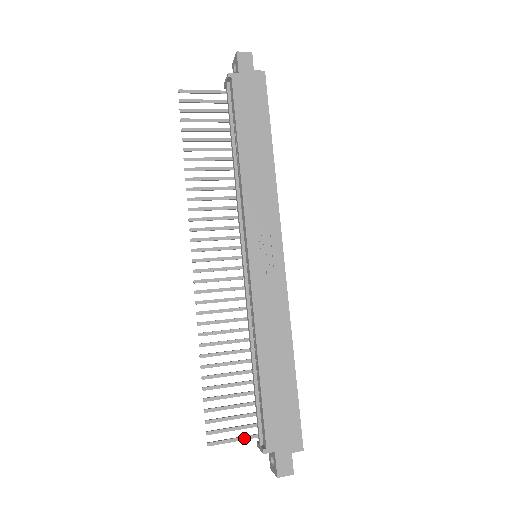
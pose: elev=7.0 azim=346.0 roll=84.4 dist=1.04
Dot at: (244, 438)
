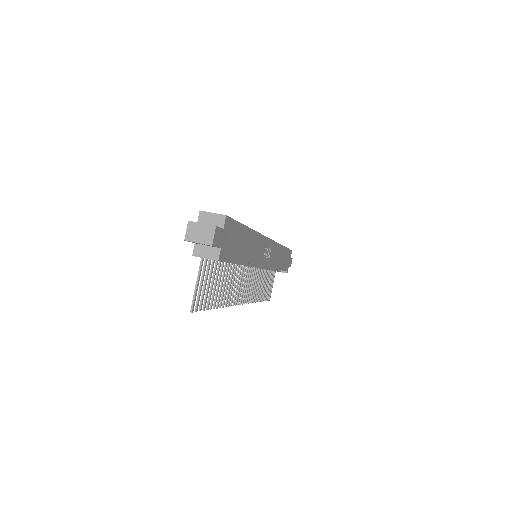
Dot at: occluded
